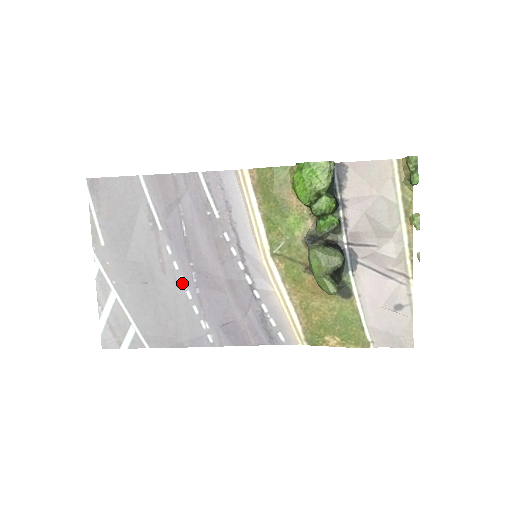
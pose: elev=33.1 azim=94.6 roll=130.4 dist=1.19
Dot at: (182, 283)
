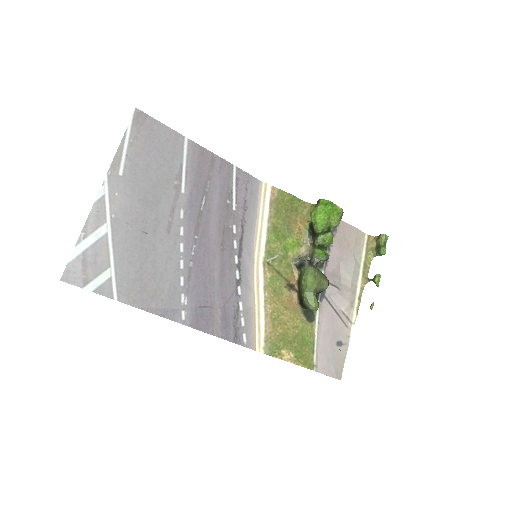
Dot at: (180, 250)
